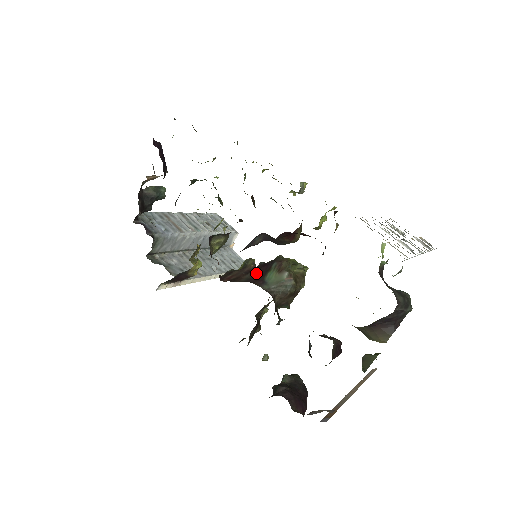
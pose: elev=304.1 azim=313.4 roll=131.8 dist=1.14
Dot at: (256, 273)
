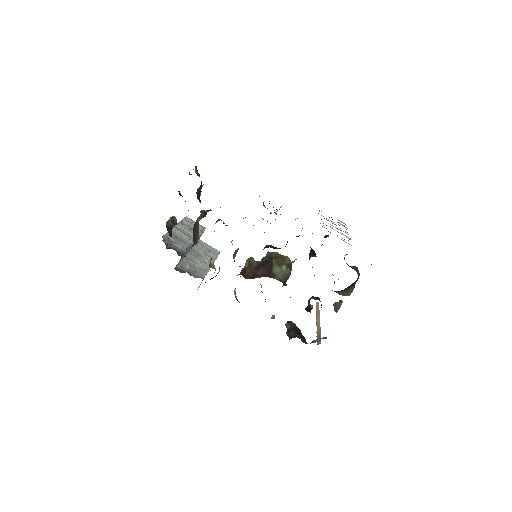
Dot at: (265, 269)
